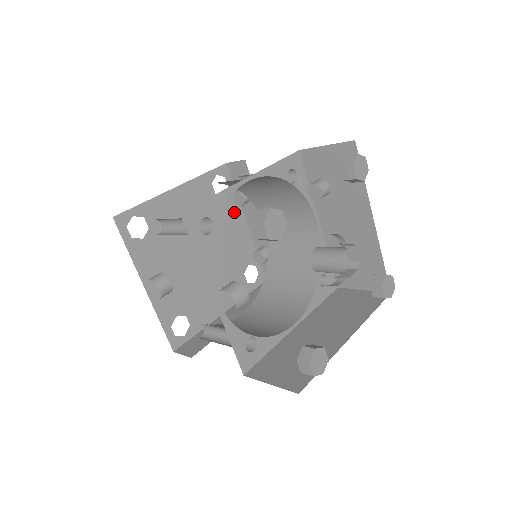
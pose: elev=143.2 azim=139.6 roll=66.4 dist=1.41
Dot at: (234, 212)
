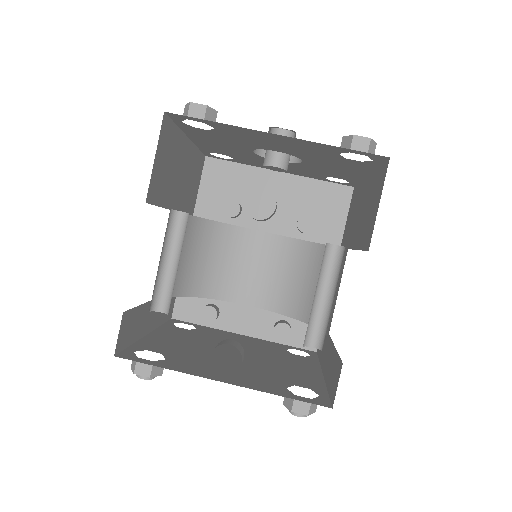
Dot at: (221, 333)
